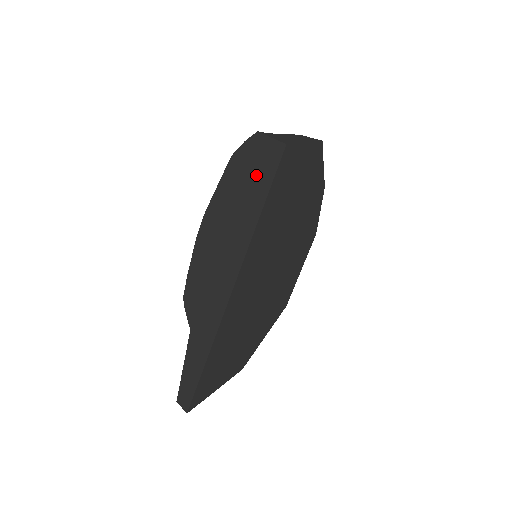
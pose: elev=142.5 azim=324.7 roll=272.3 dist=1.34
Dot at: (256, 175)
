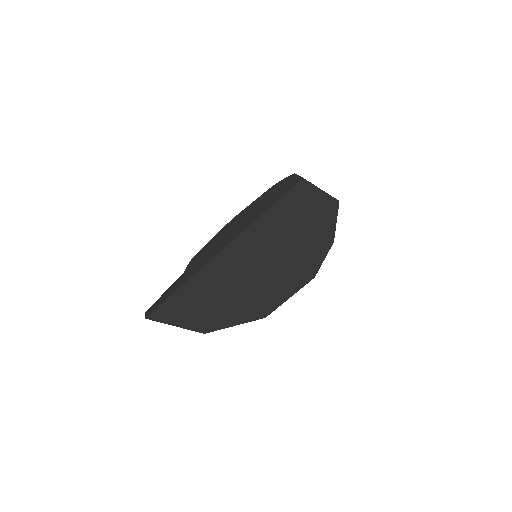
Dot at: (277, 193)
